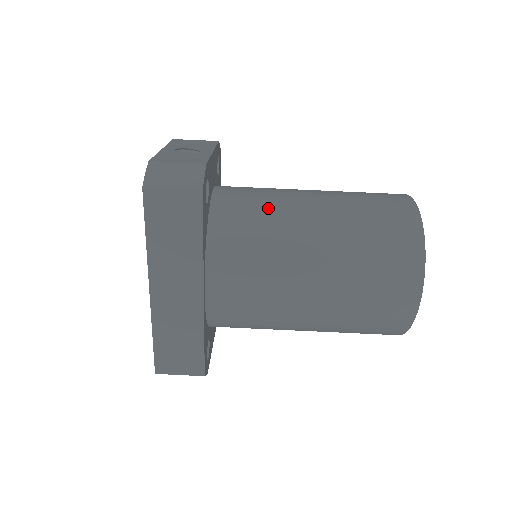
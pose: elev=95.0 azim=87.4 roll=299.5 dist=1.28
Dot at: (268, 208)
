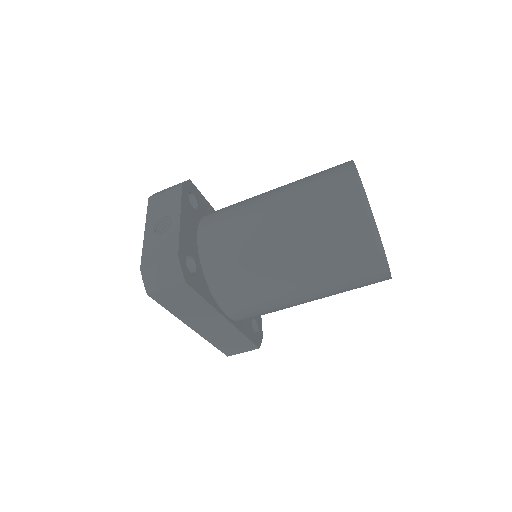
Dot at: (241, 246)
